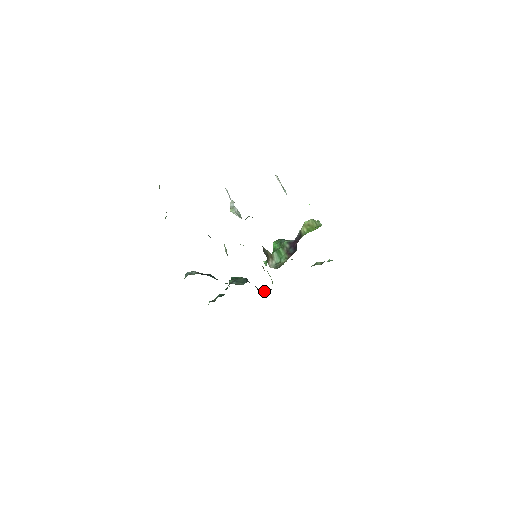
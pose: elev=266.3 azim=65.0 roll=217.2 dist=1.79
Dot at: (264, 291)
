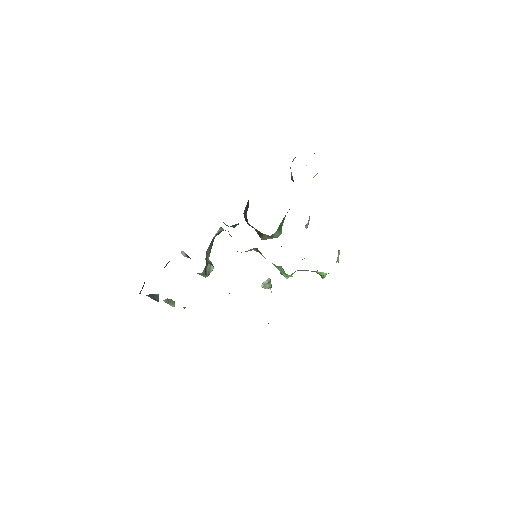
Dot at: occluded
